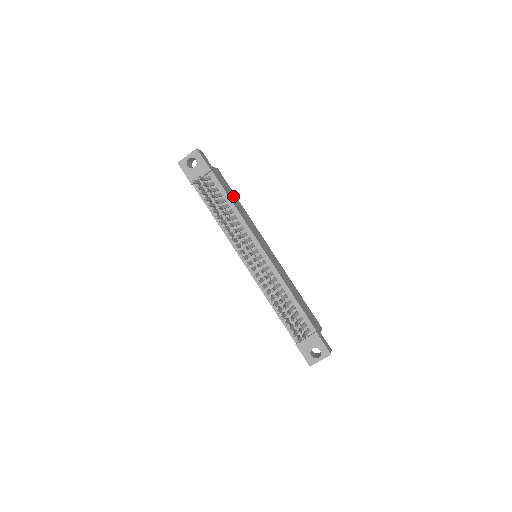
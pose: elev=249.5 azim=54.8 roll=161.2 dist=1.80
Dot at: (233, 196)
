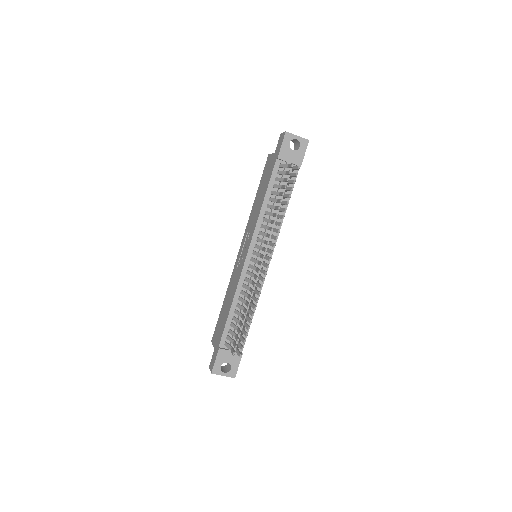
Dot at: occluded
